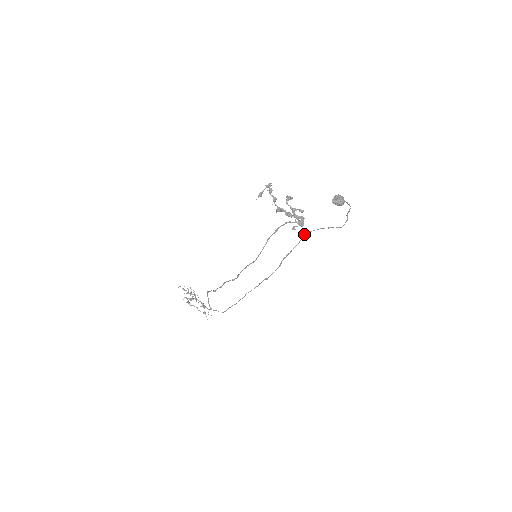
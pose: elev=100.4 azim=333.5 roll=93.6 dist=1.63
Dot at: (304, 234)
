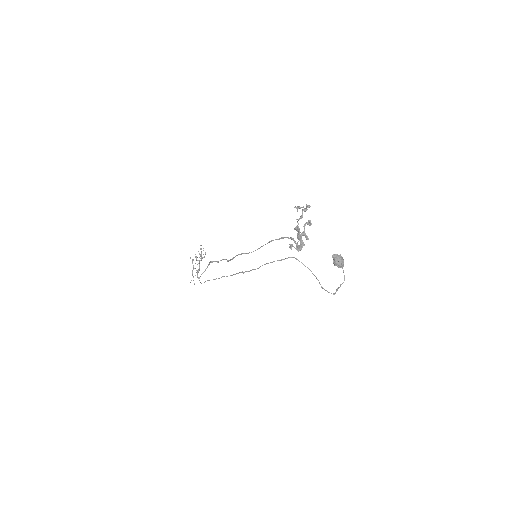
Dot at: (293, 257)
